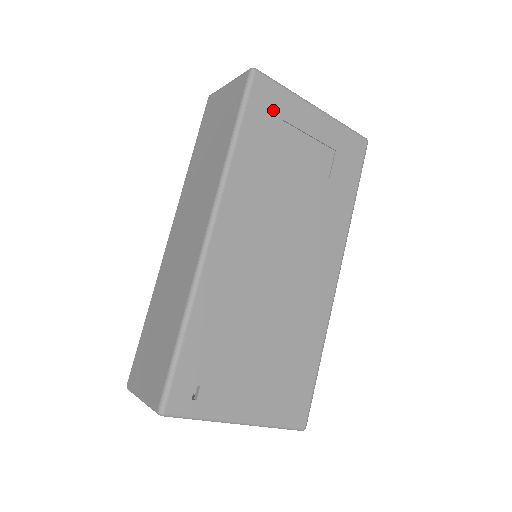
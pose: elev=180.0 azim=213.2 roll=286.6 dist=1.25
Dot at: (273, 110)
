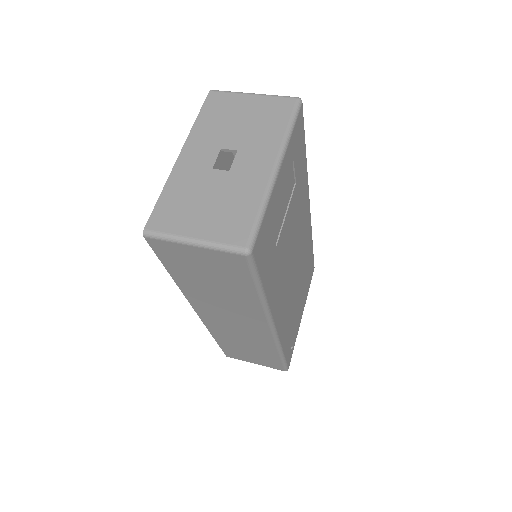
Dot at: (267, 238)
